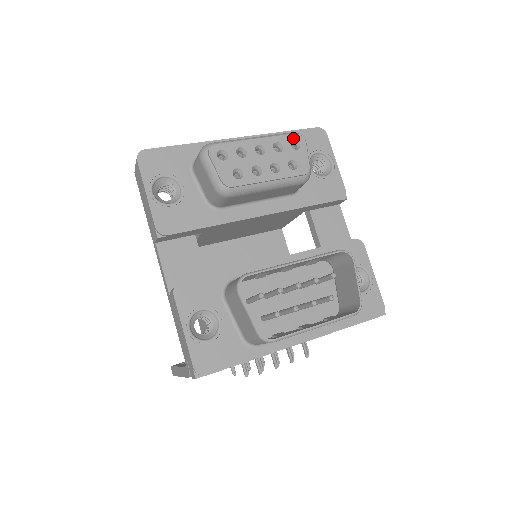
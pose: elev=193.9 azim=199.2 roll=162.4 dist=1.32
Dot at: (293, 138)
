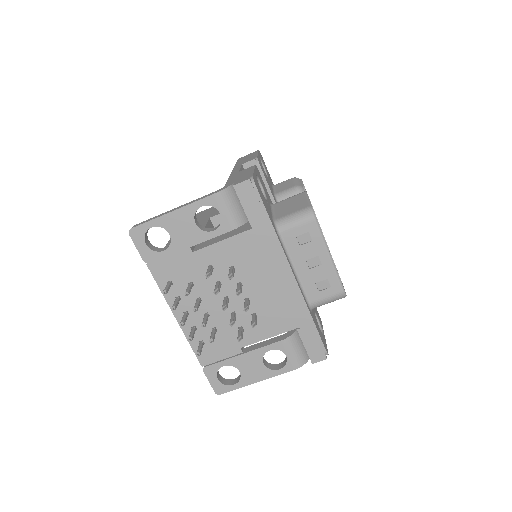
Dot at: occluded
